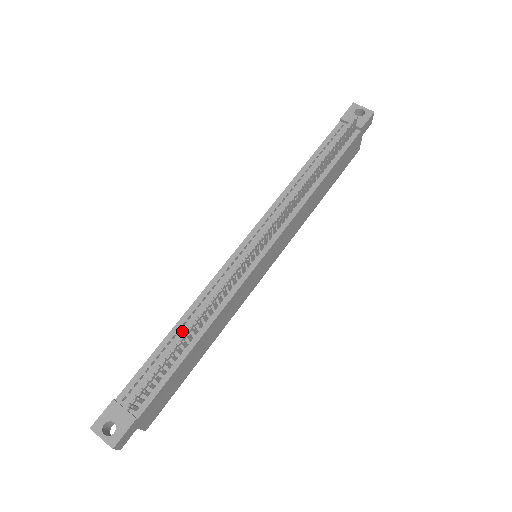
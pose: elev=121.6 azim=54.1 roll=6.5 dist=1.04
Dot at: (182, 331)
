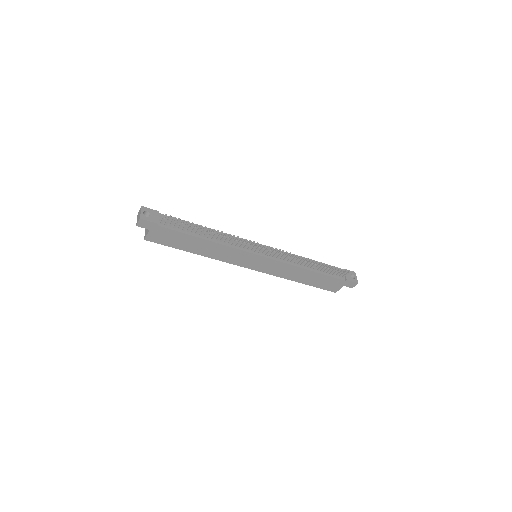
Dot at: (205, 231)
